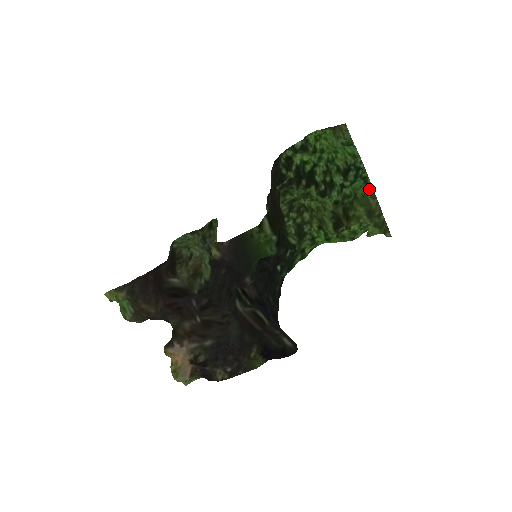
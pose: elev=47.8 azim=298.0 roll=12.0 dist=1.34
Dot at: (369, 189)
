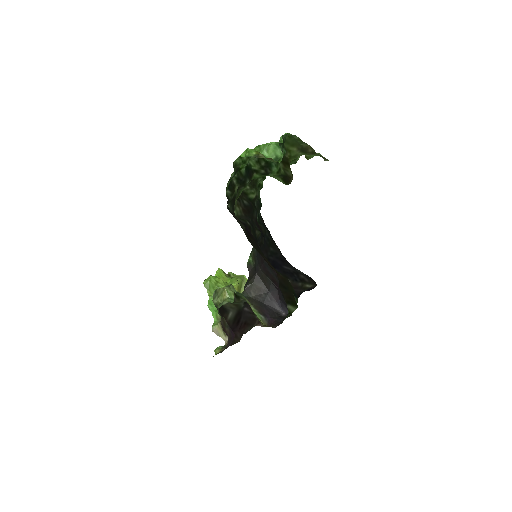
Dot at: (295, 138)
